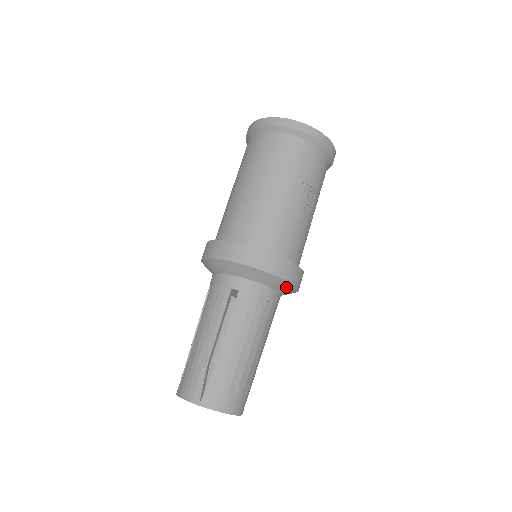
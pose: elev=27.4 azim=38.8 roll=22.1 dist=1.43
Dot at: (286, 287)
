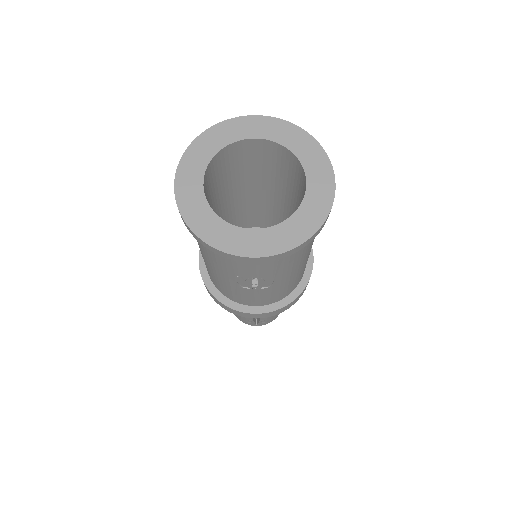
Dot at: occluded
